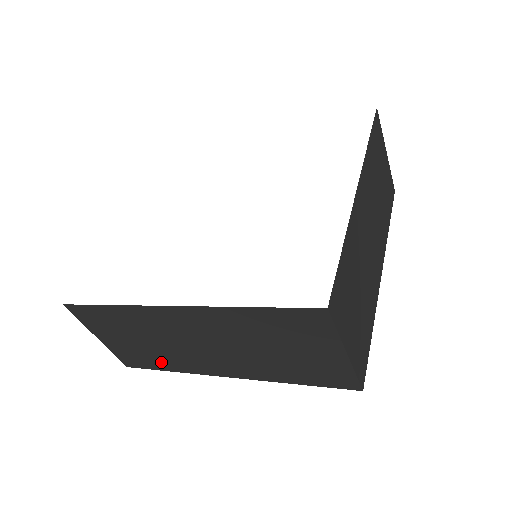
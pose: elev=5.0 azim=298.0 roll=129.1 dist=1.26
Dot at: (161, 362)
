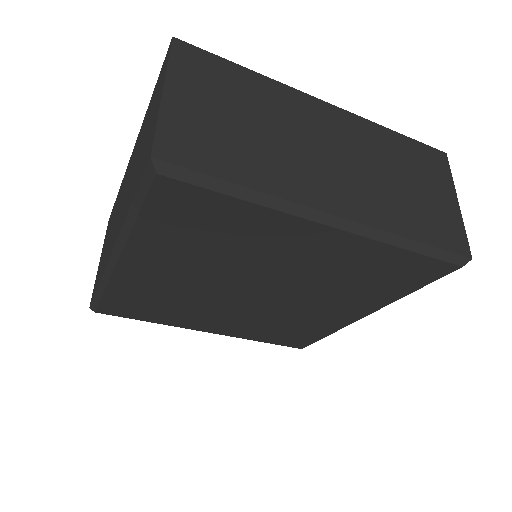
Dot at: (244, 165)
